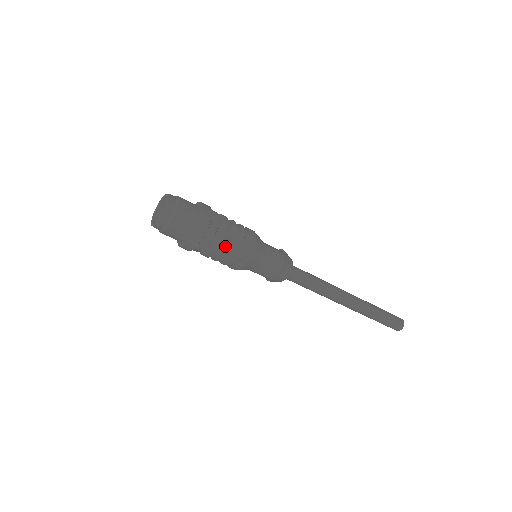
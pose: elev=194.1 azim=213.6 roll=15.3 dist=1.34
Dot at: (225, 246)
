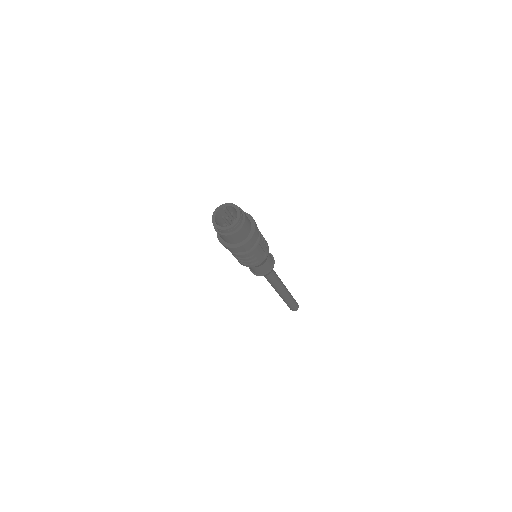
Dot at: (261, 246)
